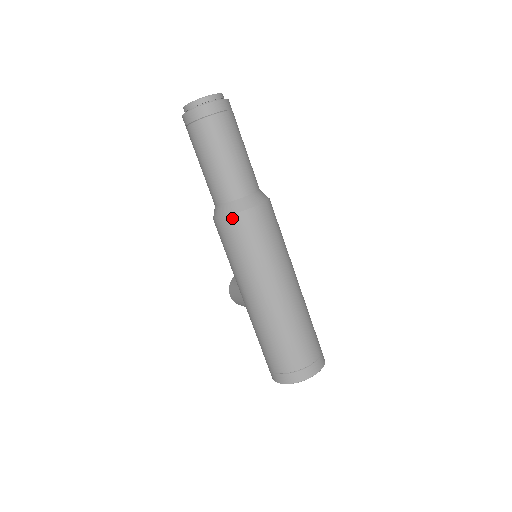
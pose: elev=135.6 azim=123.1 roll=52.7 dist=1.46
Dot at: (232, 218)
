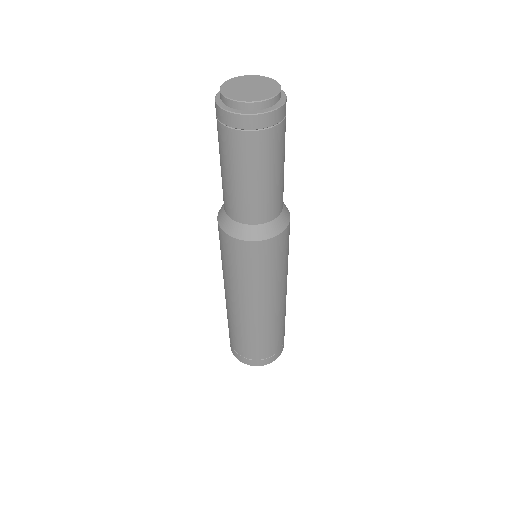
Dot at: (223, 233)
